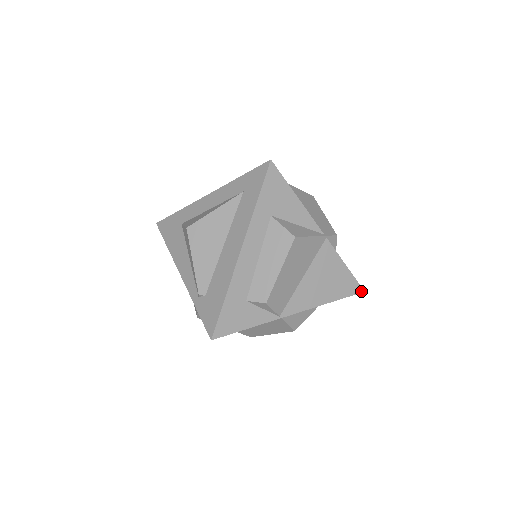
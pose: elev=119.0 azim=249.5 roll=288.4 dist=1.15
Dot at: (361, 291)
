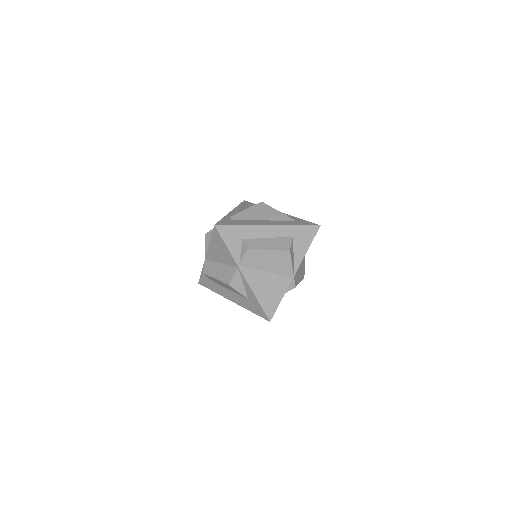
Dot at: (270, 319)
